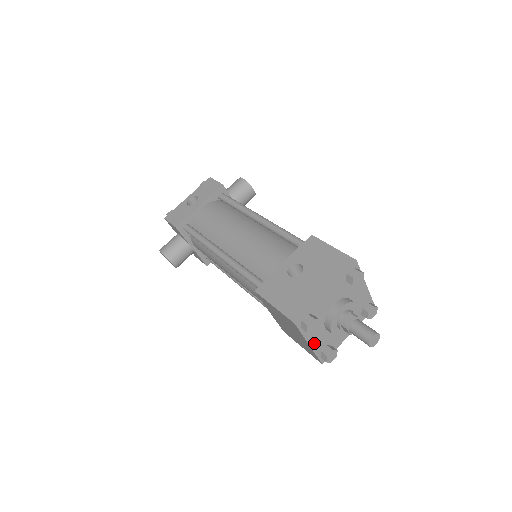
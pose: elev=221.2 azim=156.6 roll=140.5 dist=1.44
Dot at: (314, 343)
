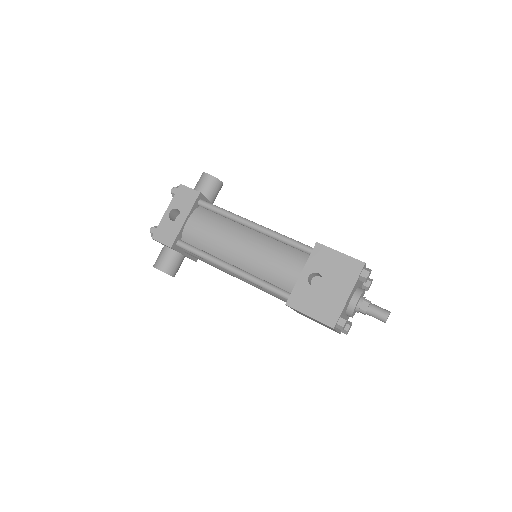
Dot at: occluded
